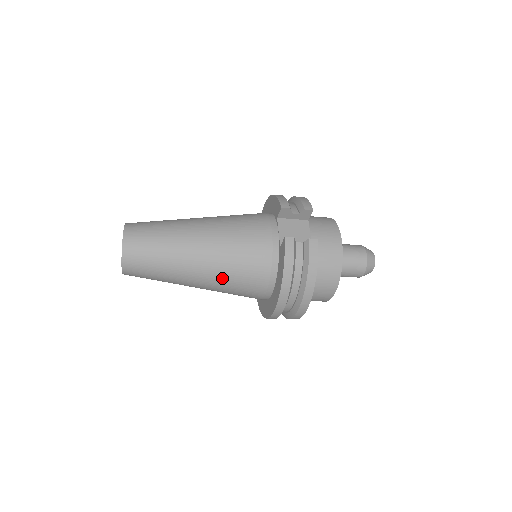
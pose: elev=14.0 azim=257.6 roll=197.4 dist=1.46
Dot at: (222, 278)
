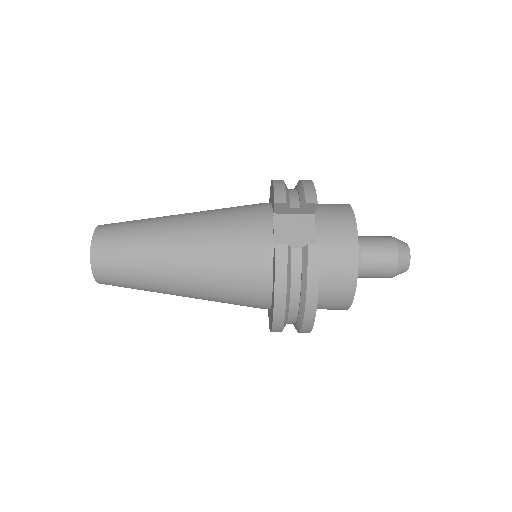
Dot at: (208, 290)
